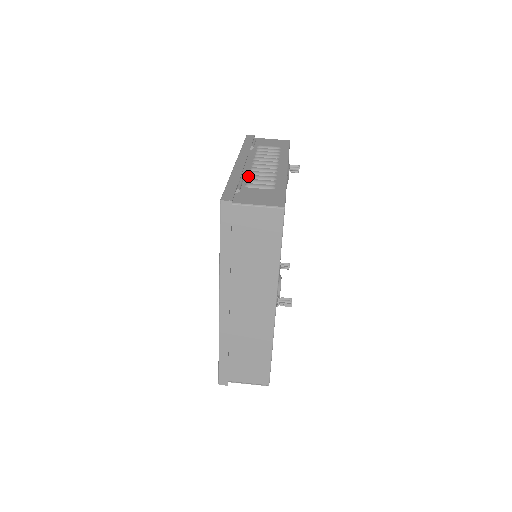
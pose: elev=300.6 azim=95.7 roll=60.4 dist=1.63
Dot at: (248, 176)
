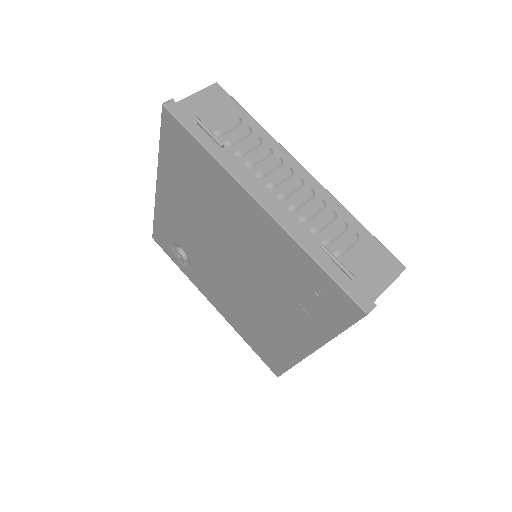
Dot at: (312, 231)
